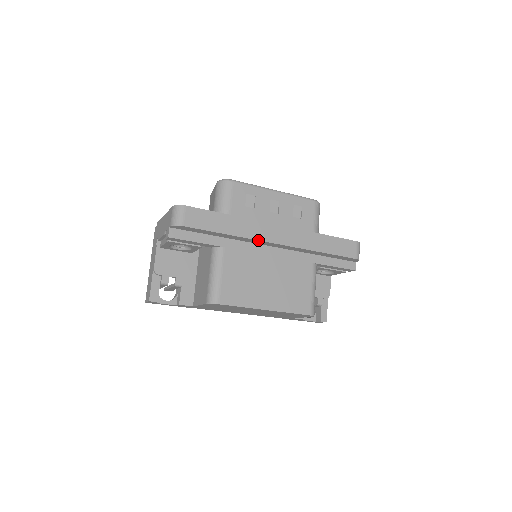
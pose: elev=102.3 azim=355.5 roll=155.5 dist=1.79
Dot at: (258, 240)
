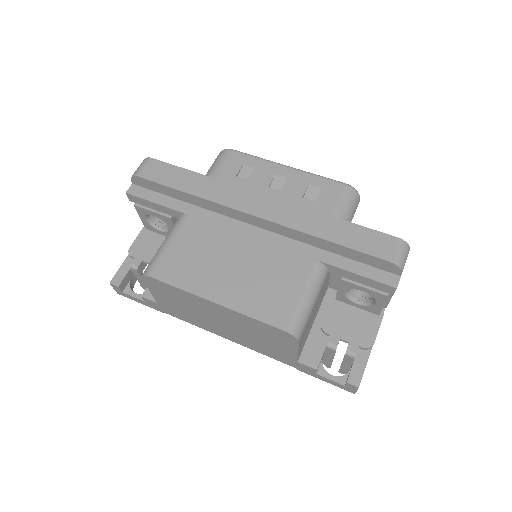
Dot at: (228, 207)
